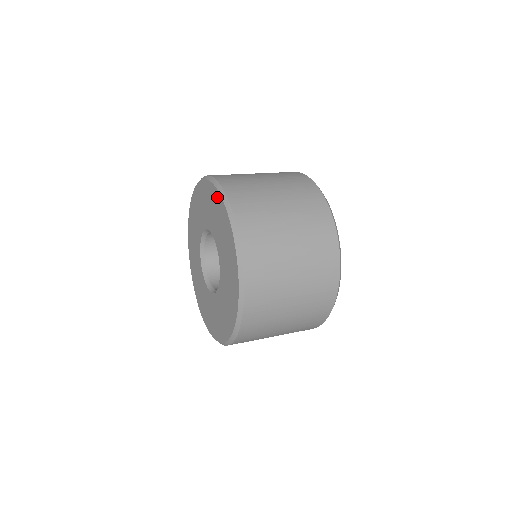
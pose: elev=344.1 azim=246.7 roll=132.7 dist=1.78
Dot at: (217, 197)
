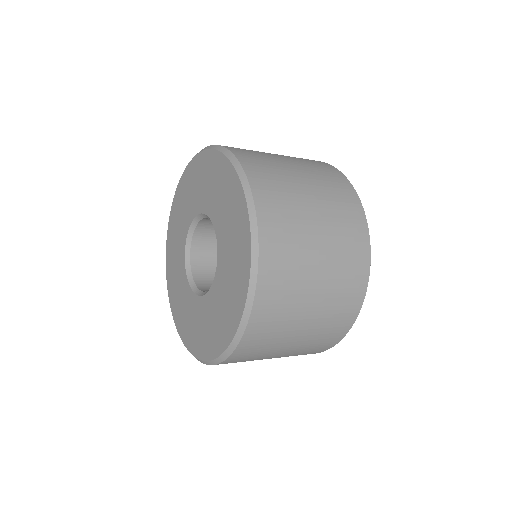
Dot at: (205, 157)
